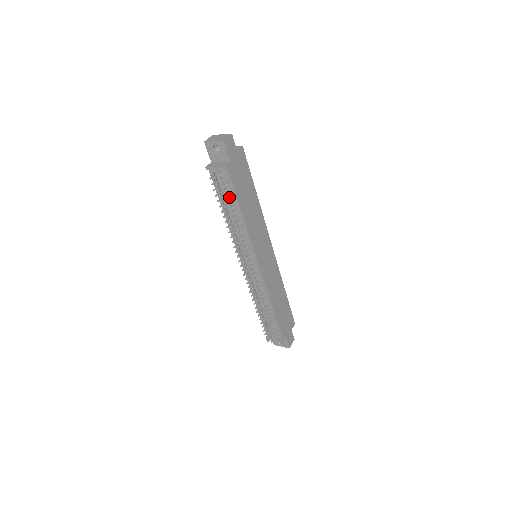
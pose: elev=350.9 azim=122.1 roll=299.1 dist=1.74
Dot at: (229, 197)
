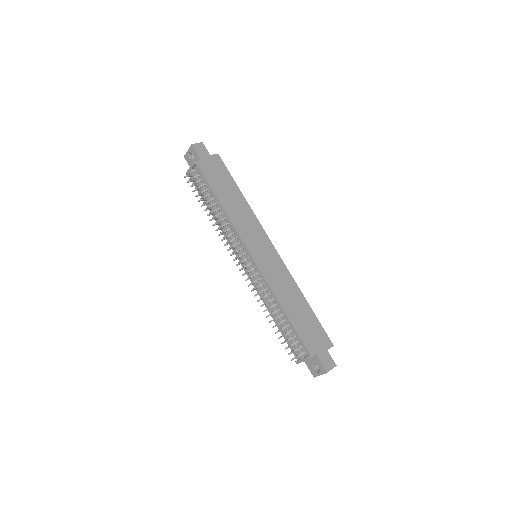
Dot at: (206, 191)
